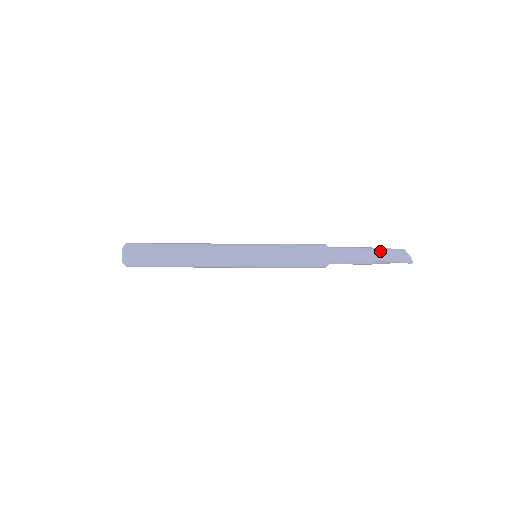
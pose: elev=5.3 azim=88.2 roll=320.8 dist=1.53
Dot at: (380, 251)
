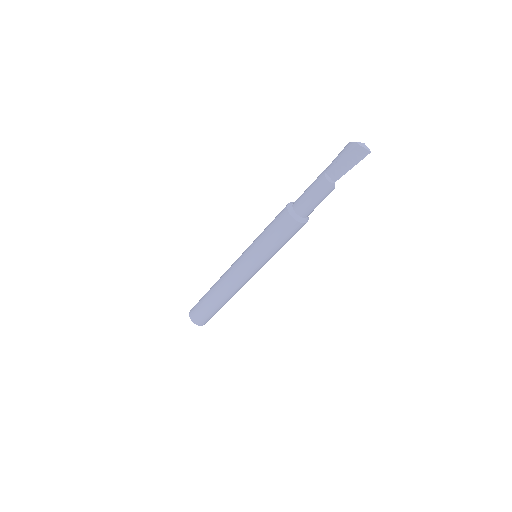
Dot at: occluded
